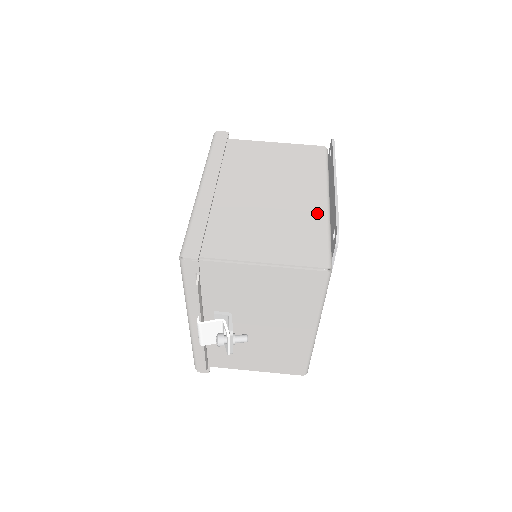
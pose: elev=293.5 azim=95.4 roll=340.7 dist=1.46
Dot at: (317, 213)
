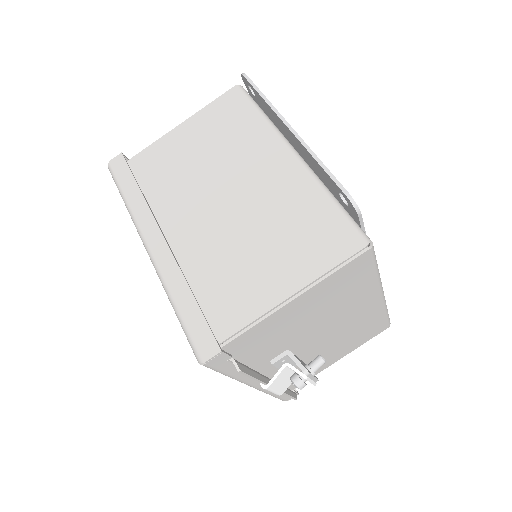
Dot at: (298, 181)
